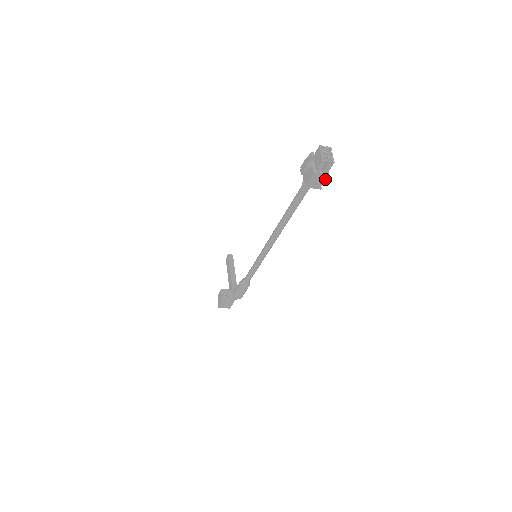
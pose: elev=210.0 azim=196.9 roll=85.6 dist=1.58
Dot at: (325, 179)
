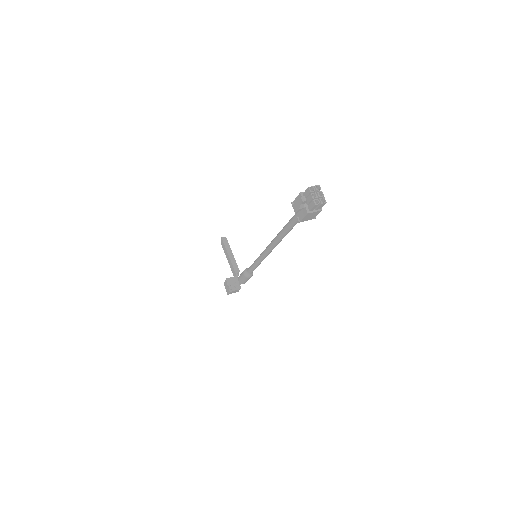
Dot at: occluded
